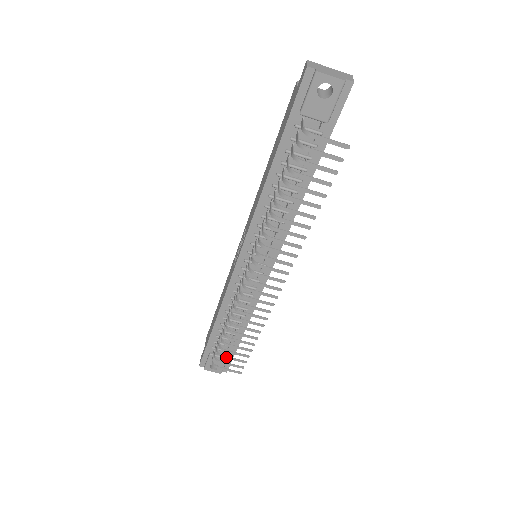
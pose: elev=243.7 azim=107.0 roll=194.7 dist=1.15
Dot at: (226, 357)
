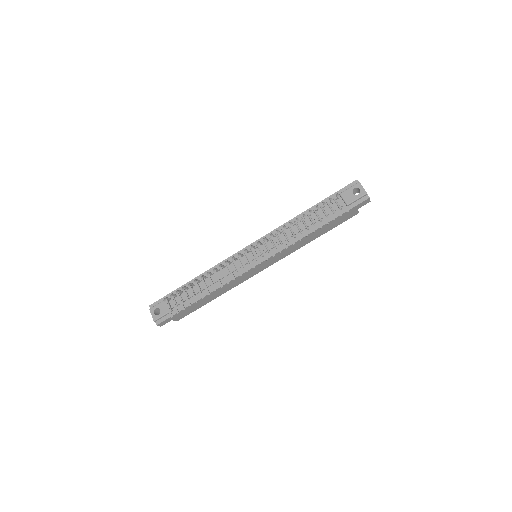
Dot at: (179, 296)
